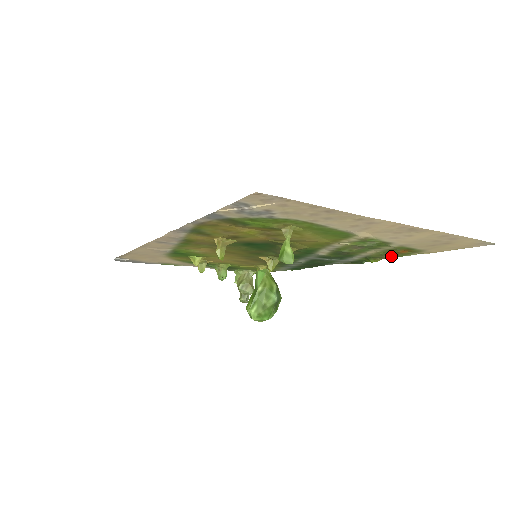
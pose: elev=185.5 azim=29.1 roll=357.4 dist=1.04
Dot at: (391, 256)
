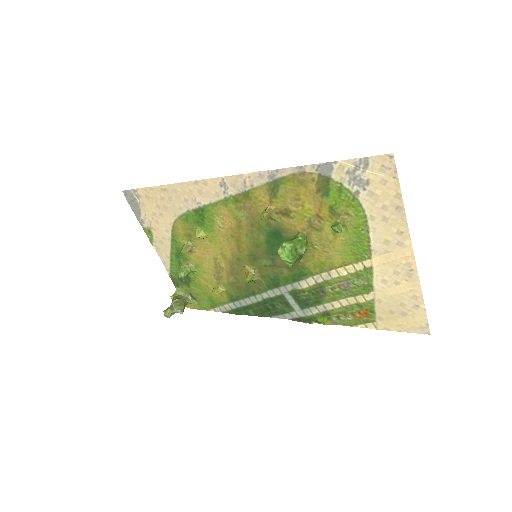
Dot at: (345, 320)
